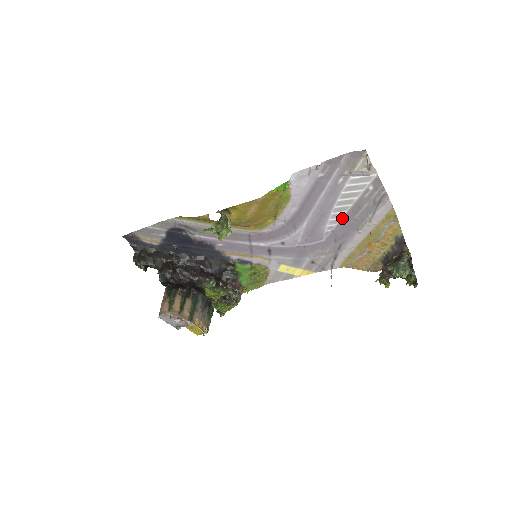
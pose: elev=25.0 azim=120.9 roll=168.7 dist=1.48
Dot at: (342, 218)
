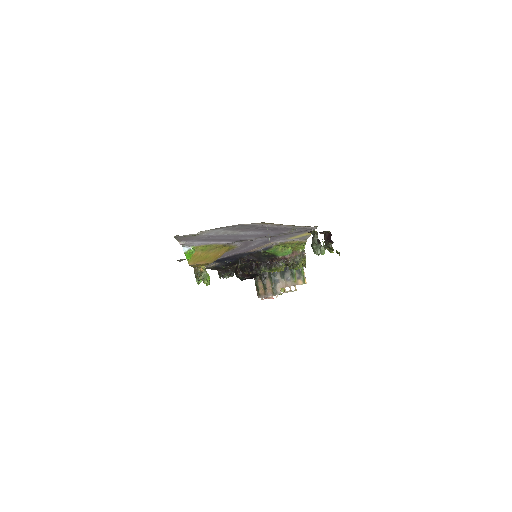
Dot at: (251, 231)
